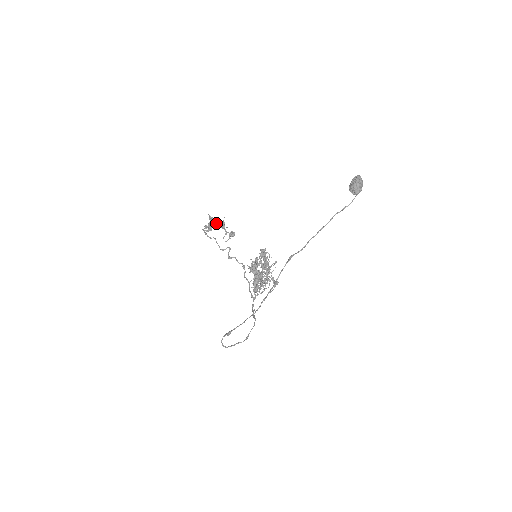
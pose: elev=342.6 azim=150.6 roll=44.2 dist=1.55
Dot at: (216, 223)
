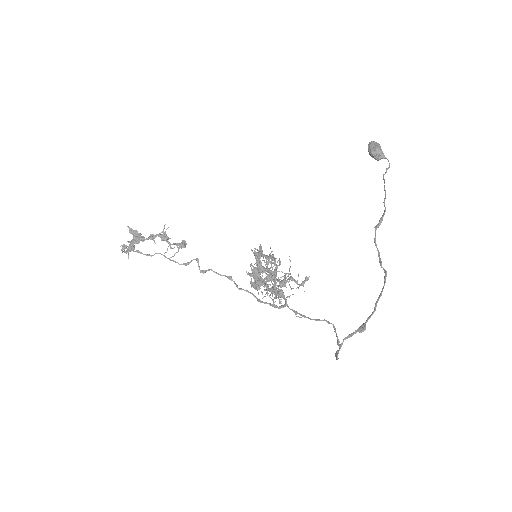
Dot at: (143, 237)
